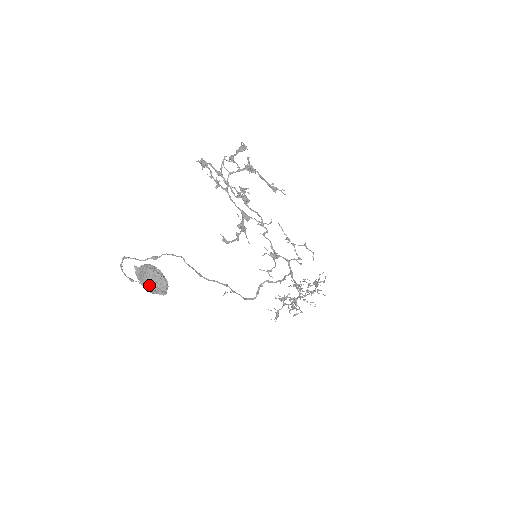
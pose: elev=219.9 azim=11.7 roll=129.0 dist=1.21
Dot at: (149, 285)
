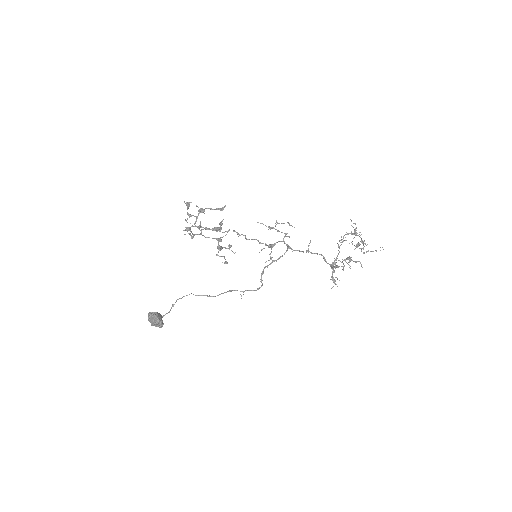
Dot at: (152, 324)
